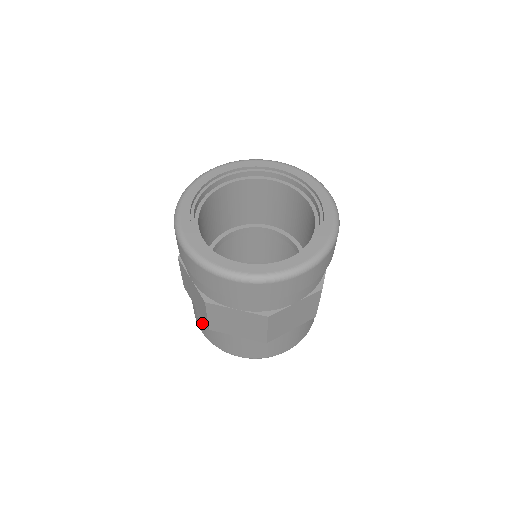
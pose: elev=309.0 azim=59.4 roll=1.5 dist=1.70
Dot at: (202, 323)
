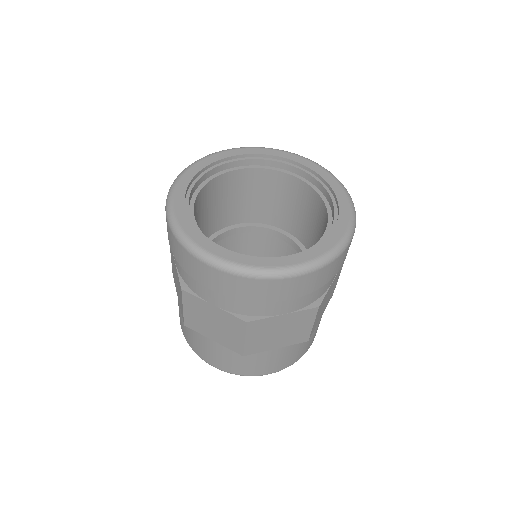
Dot at: occluded
